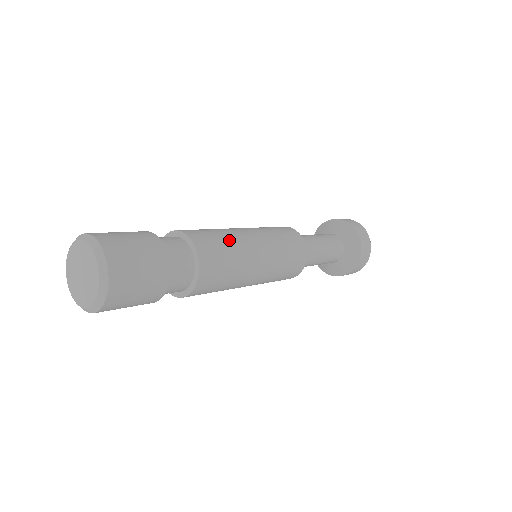
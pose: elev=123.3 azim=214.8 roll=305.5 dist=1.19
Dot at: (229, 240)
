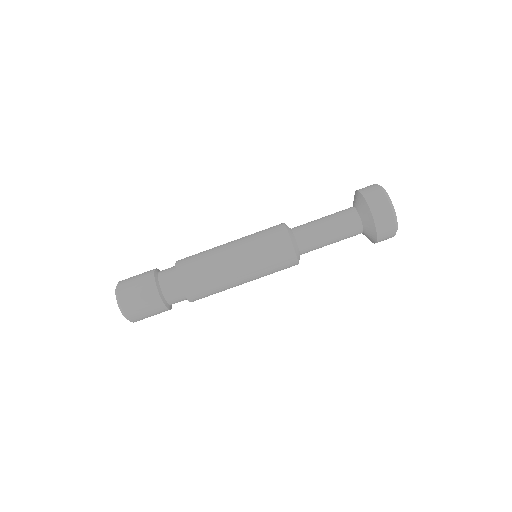
Dot at: (211, 272)
